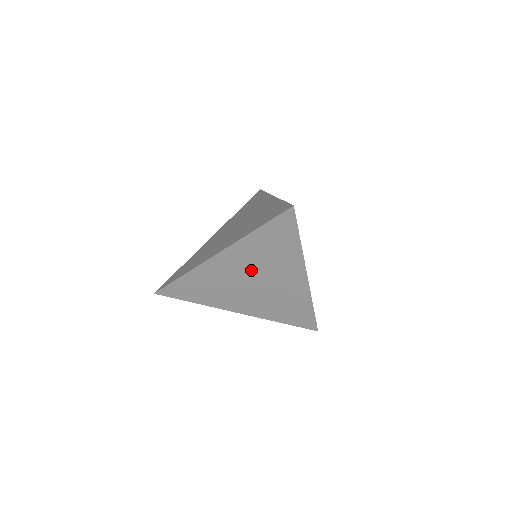
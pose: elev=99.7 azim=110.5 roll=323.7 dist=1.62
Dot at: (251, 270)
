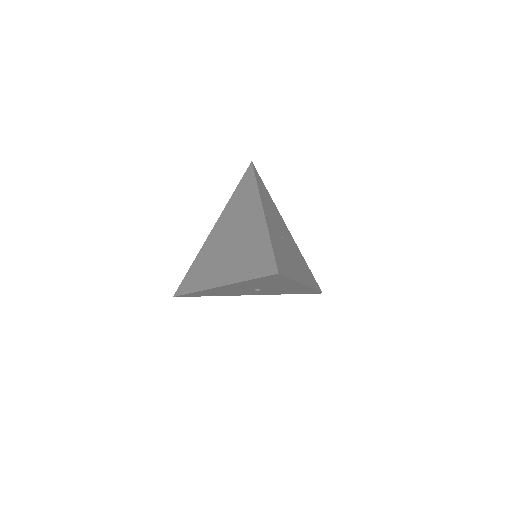
Dot at: (252, 287)
